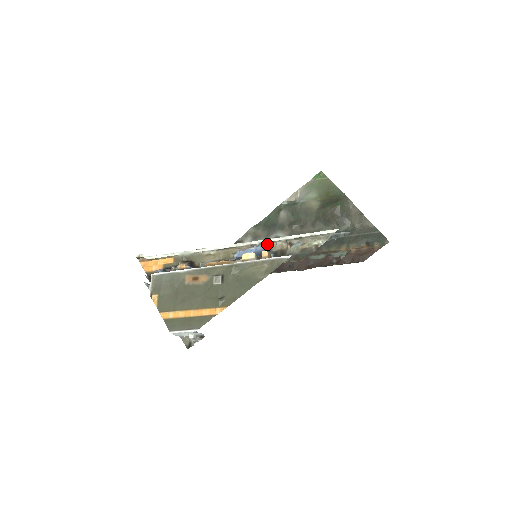
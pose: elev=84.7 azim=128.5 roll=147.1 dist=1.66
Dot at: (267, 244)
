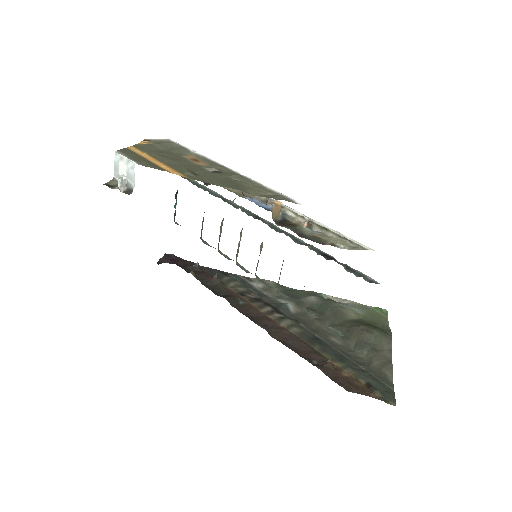
Dot at: (288, 212)
